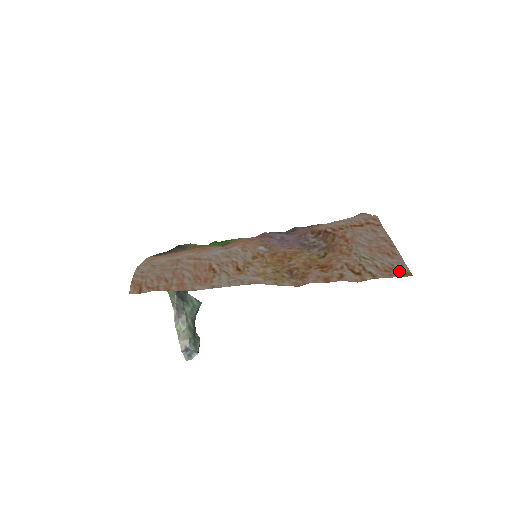
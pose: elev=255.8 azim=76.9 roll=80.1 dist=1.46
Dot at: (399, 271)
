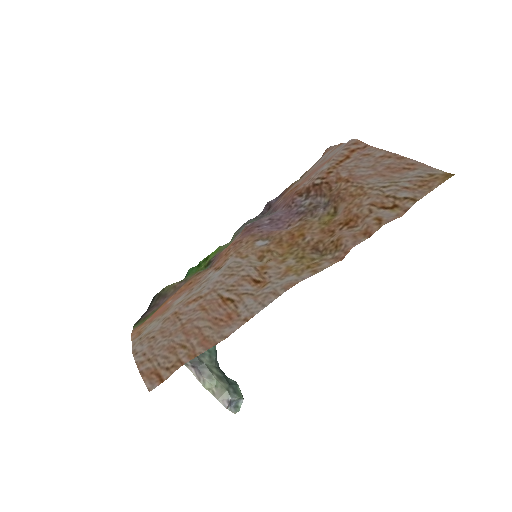
Dot at: (435, 178)
